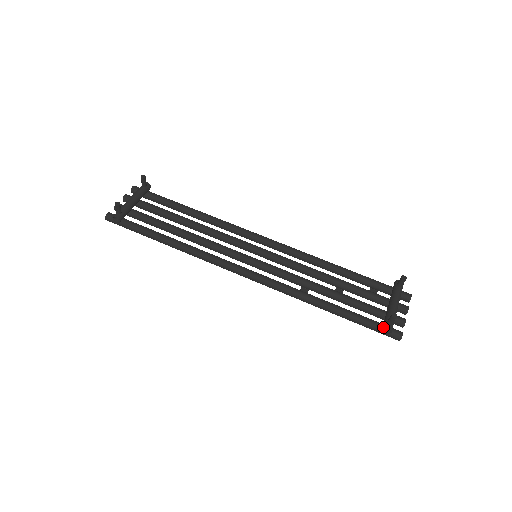
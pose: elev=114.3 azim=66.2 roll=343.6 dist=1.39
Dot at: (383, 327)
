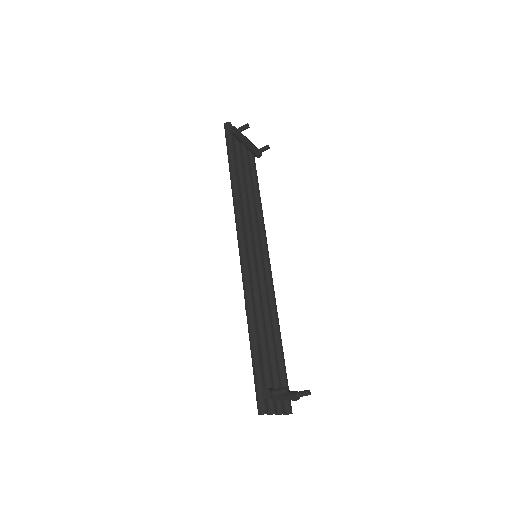
Dot at: occluded
